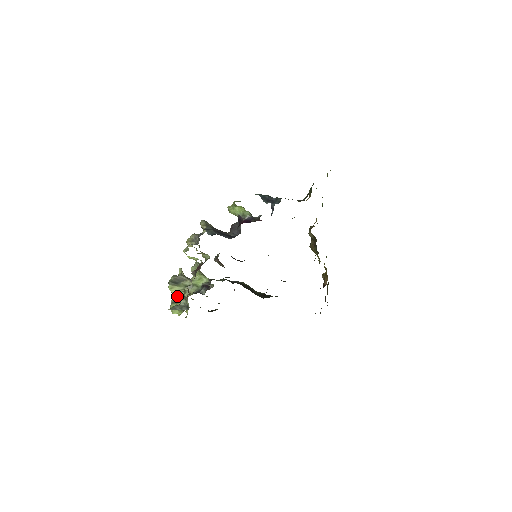
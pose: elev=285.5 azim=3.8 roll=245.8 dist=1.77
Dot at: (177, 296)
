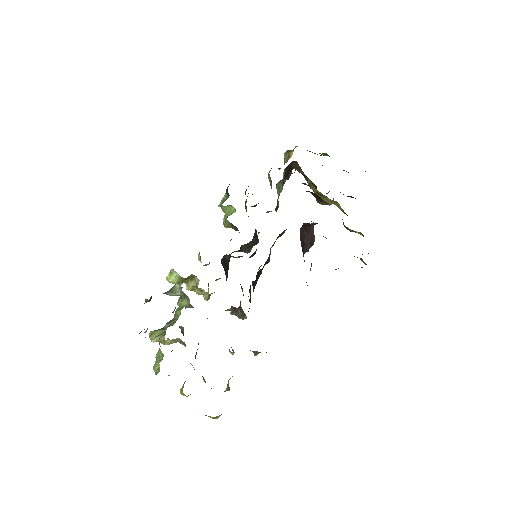
Dot at: occluded
